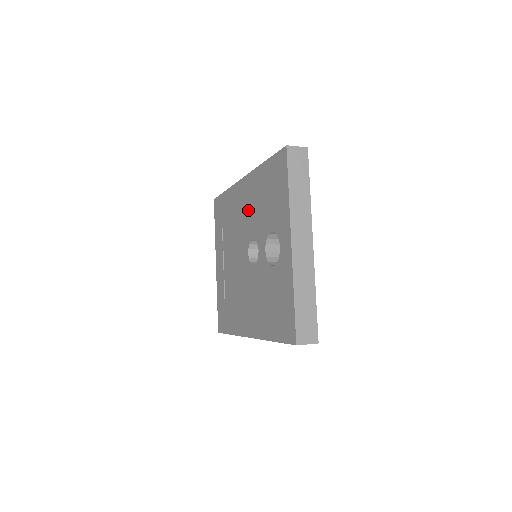
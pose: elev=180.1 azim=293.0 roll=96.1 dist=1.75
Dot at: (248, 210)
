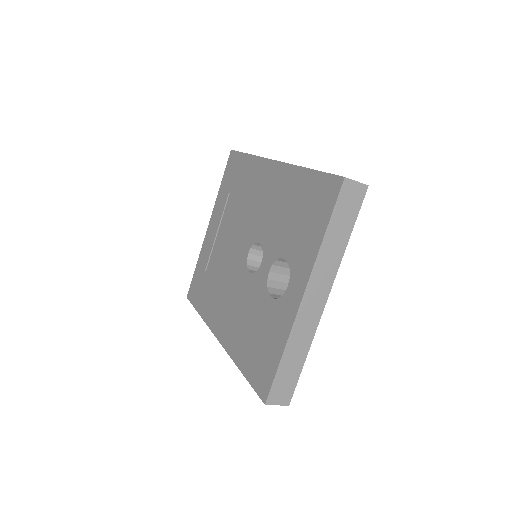
Dot at: (266, 205)
